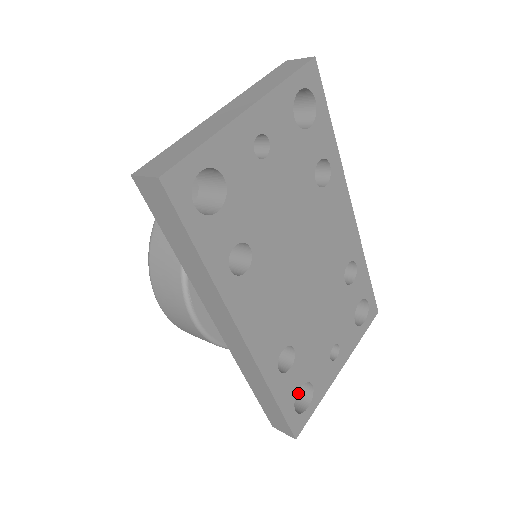
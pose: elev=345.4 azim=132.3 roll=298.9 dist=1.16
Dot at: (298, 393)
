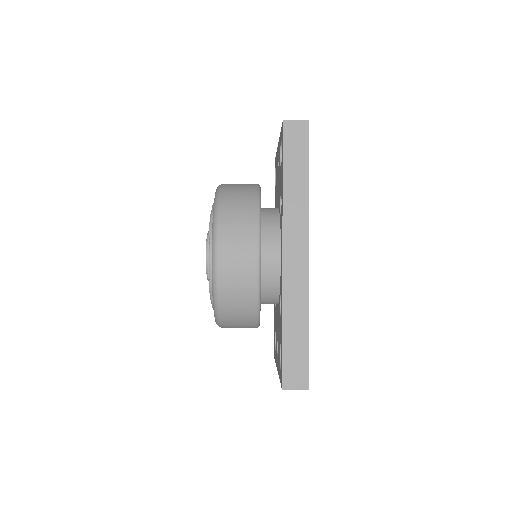
Dot at: occluded
